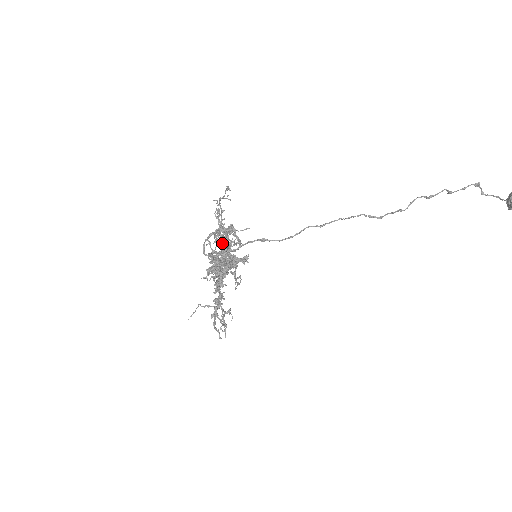
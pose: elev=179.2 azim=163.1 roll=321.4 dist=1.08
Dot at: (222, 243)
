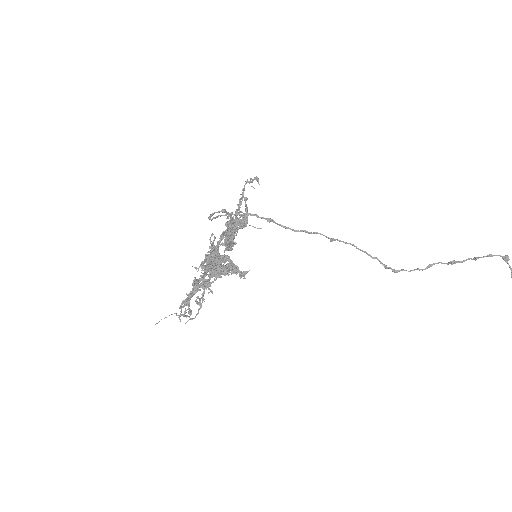
Dot at: (230, 220)
